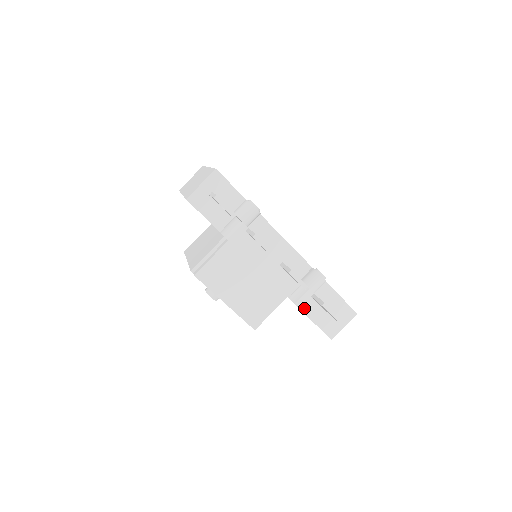
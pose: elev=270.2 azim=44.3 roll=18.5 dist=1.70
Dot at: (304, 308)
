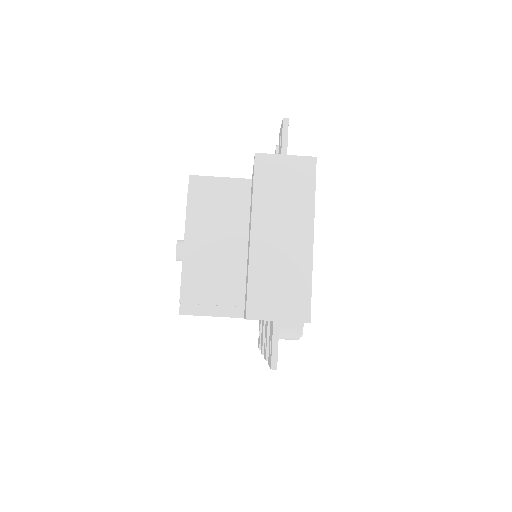
Dot at: occluded
